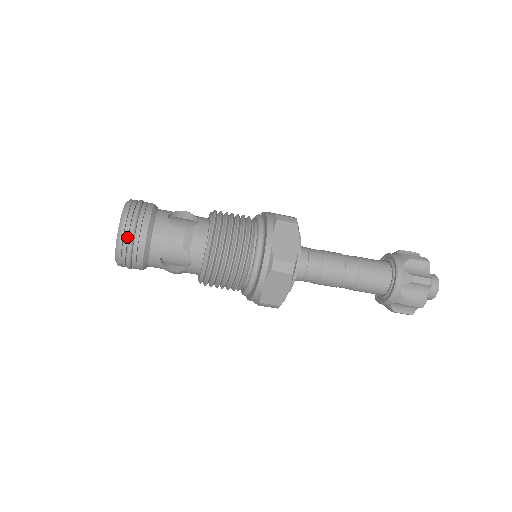
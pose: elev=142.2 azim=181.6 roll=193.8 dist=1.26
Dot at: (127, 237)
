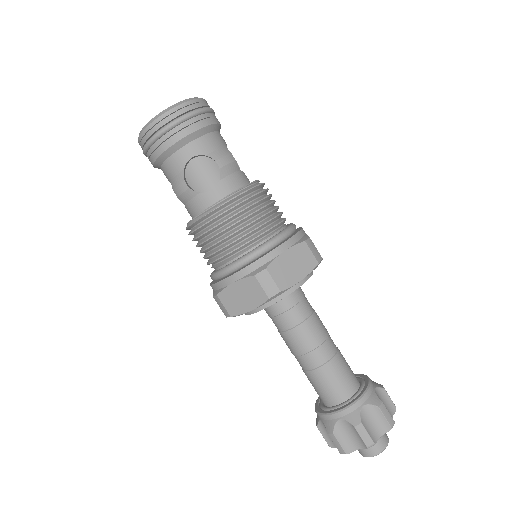
Dot at: (143, 144)
